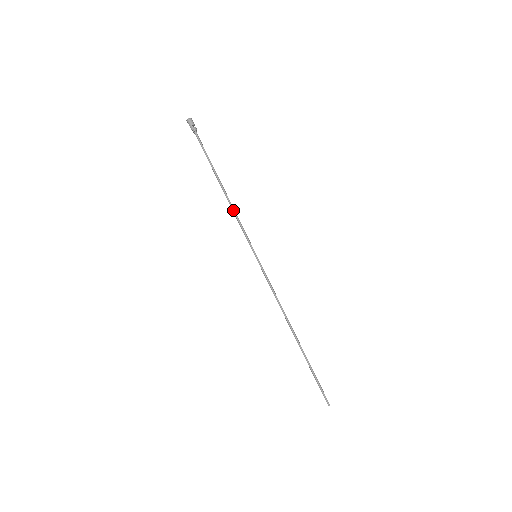
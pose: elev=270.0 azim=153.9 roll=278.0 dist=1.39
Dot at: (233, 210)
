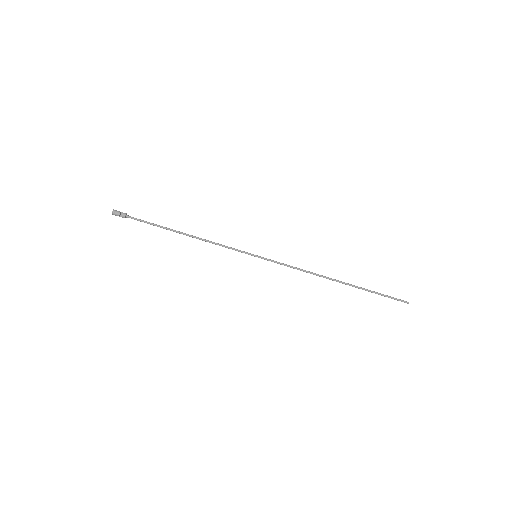
Dot at: occluded
